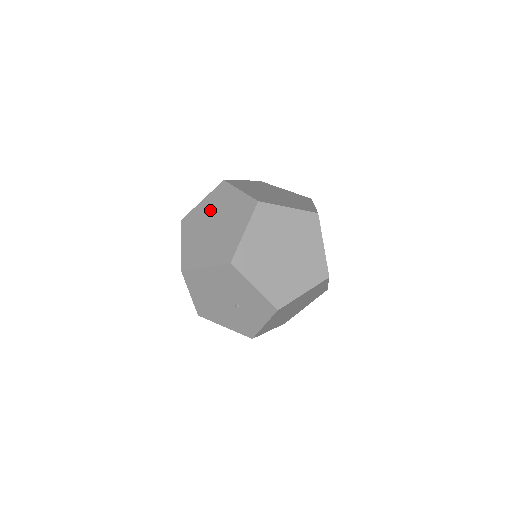
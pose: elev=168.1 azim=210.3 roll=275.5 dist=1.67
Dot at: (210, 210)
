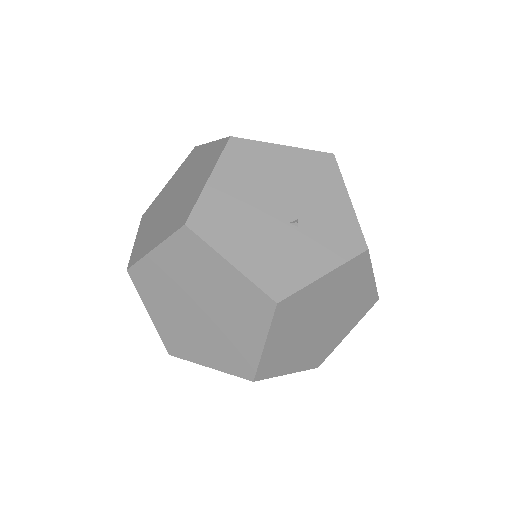
Dot at: occluded
